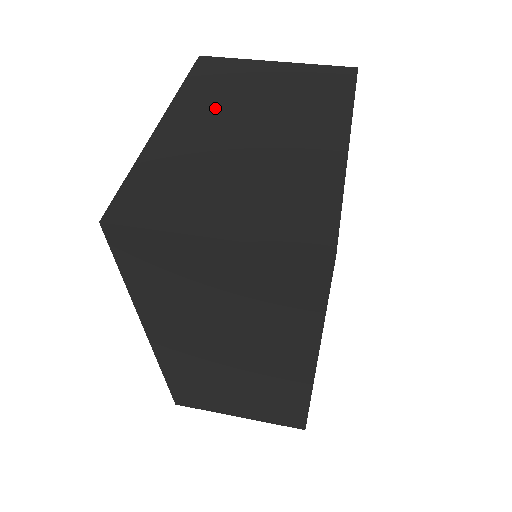
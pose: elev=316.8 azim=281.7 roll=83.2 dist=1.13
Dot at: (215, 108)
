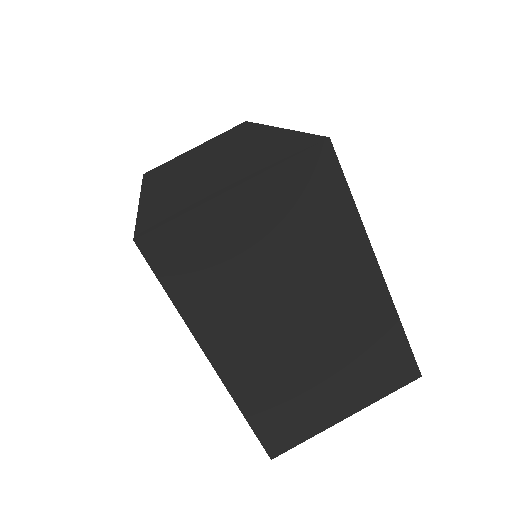
Dot at: (241, 313)
